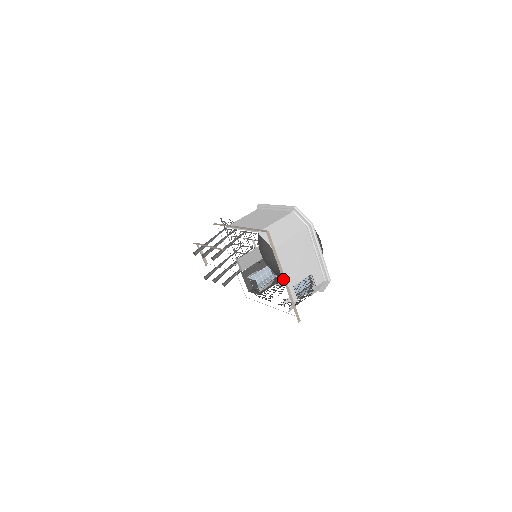
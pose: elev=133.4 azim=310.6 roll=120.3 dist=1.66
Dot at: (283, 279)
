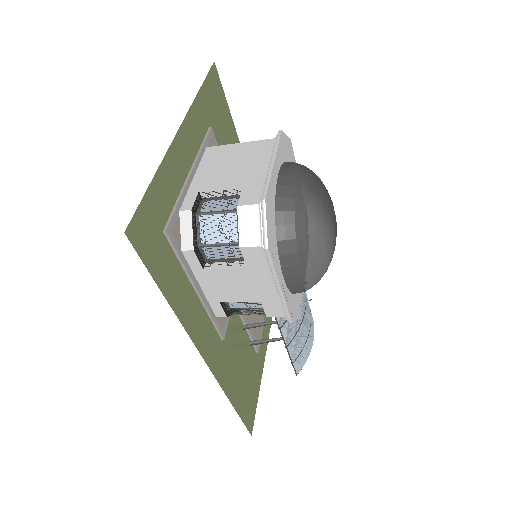
Dot at: (188, 173)
